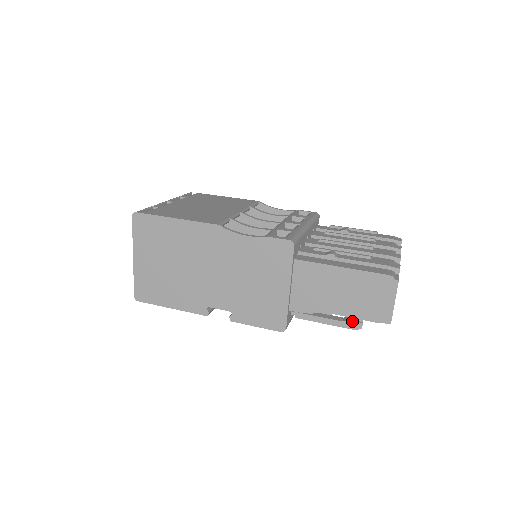
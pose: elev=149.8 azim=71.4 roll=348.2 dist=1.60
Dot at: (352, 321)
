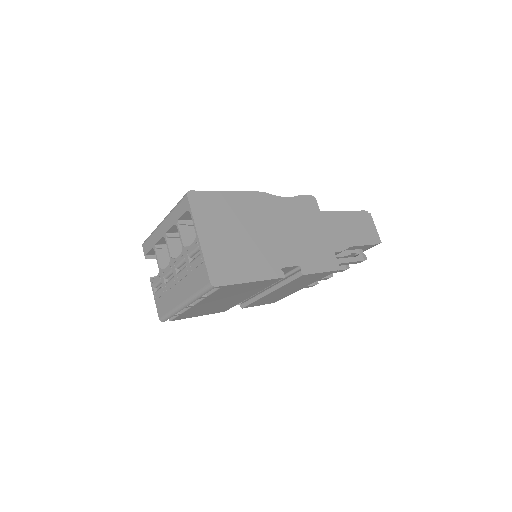
Dot at: (361, 254)
